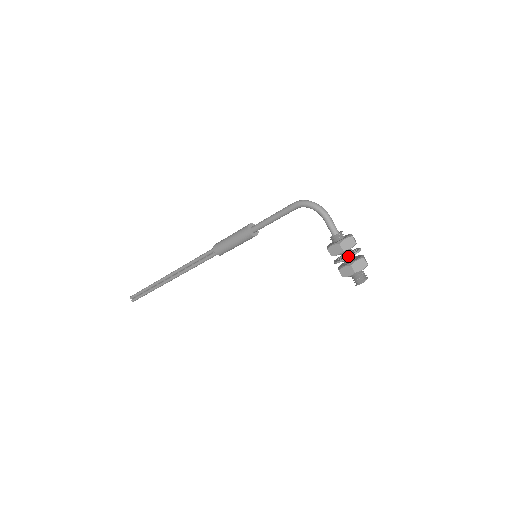
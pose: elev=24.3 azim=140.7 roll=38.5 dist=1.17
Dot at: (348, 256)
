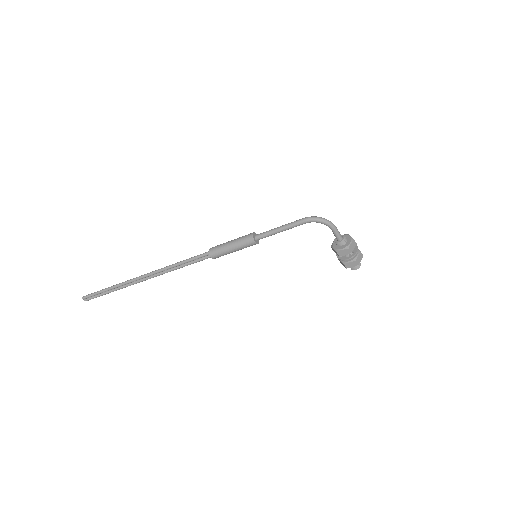
Dot at: (354, 255)
